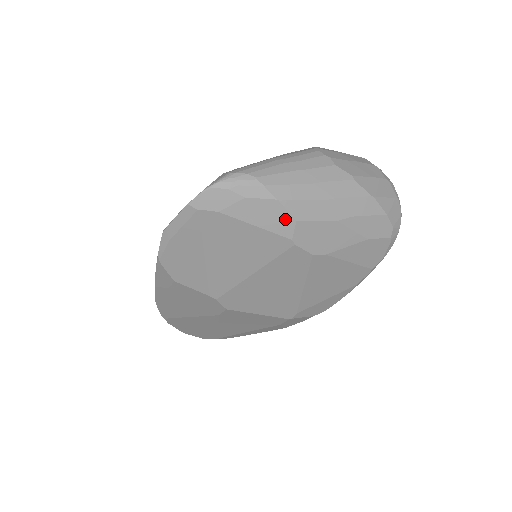
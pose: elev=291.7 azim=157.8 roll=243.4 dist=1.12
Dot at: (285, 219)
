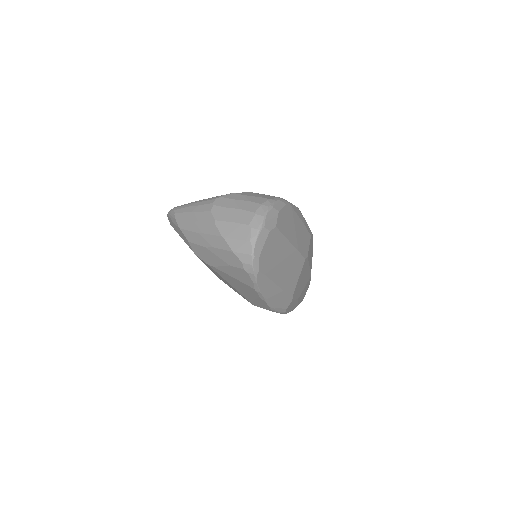
Dot at: (186, 239)
